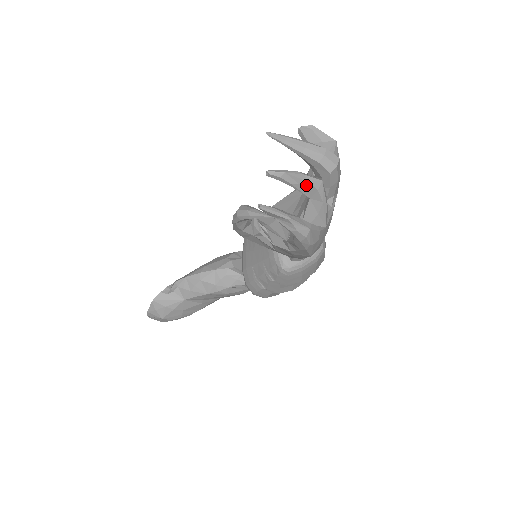
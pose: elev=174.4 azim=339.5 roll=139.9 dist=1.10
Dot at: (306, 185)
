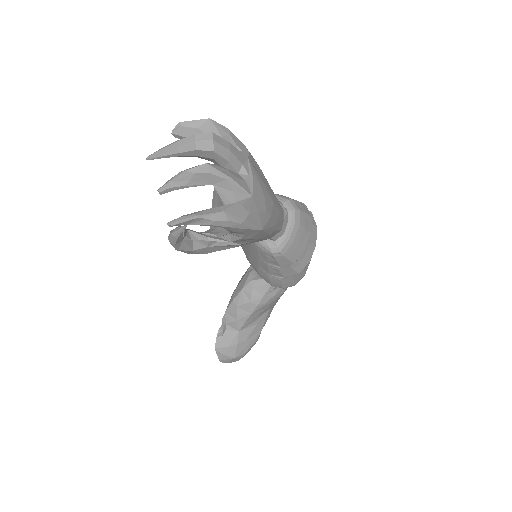
Dot at: (197, 177)
